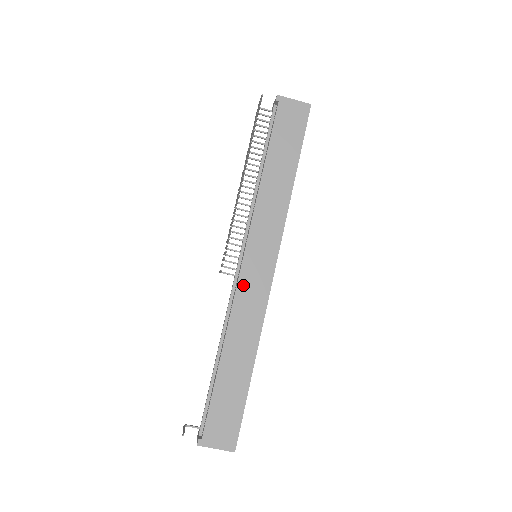
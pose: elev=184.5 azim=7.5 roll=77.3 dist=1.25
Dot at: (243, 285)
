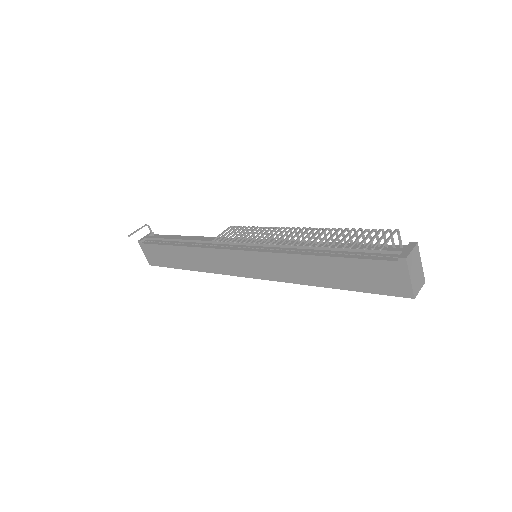
Dot at: (225, 254)
